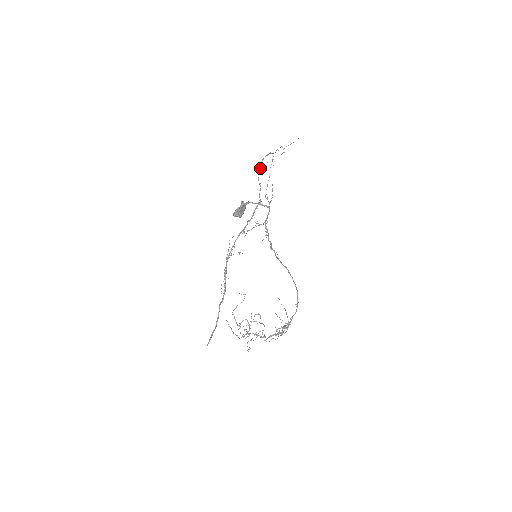
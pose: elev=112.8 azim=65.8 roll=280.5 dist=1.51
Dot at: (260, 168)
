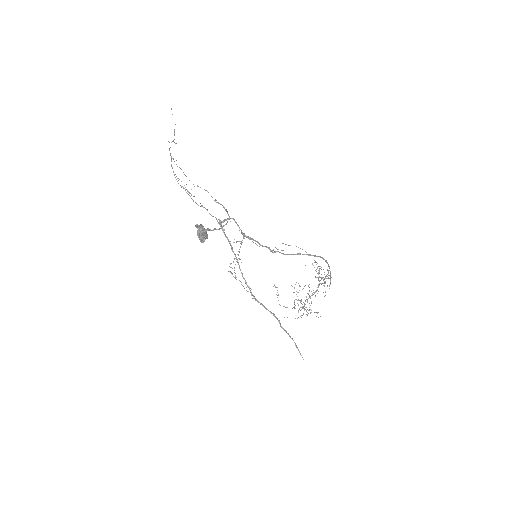
Dot at: occluded
